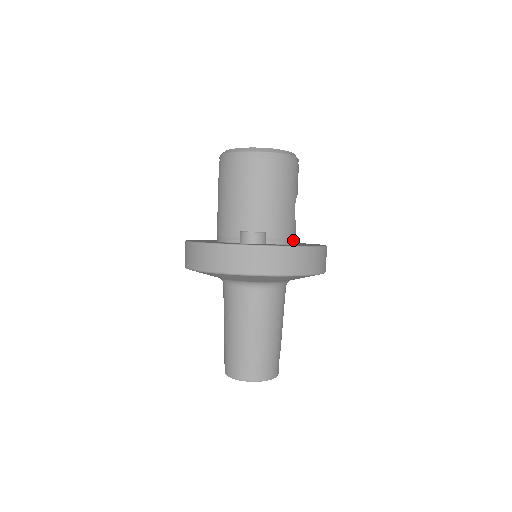
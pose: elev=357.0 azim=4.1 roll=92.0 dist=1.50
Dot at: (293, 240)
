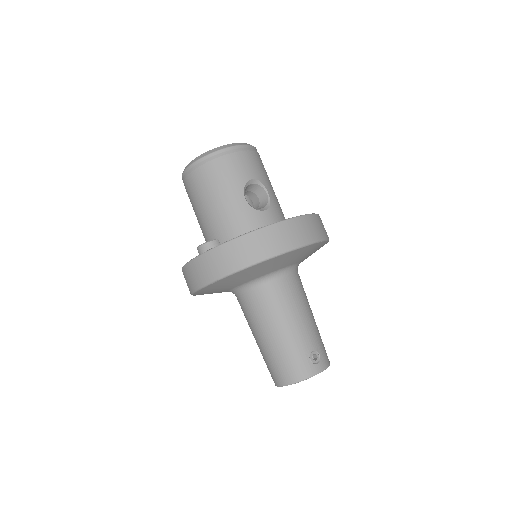
Dot at: occluded
